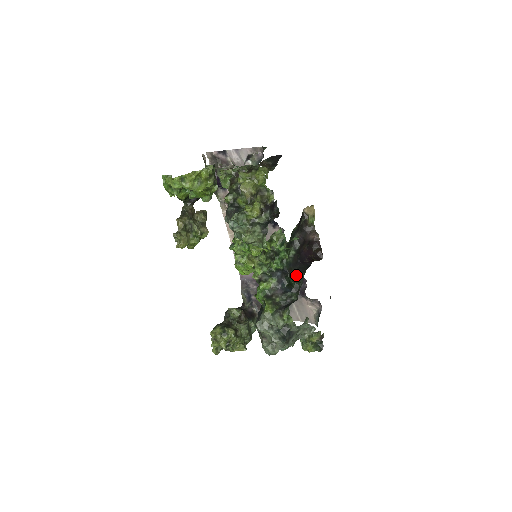
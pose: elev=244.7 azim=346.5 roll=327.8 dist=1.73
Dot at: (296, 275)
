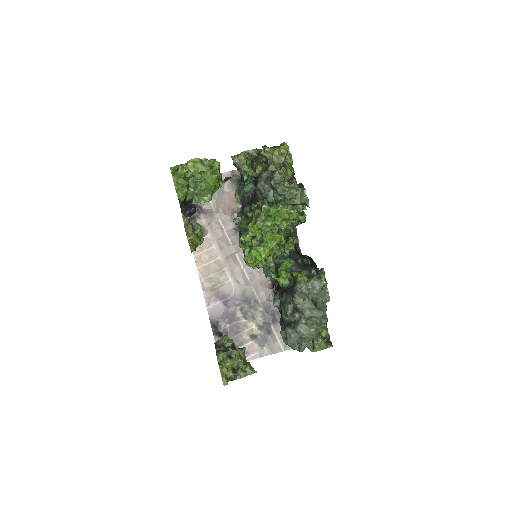
Dot at: (305, 258)
